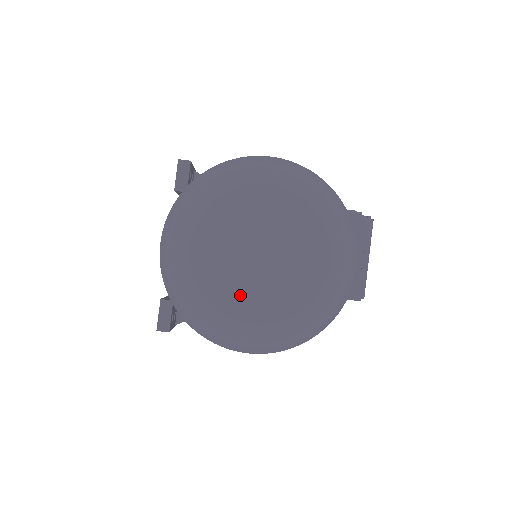
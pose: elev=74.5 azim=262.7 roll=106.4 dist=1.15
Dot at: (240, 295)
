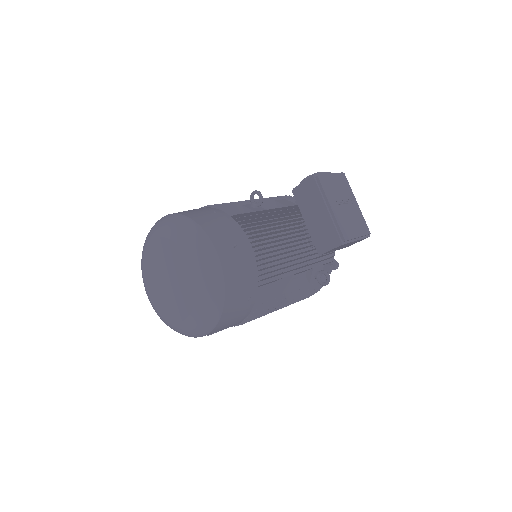
Dot at: (172, 307)
